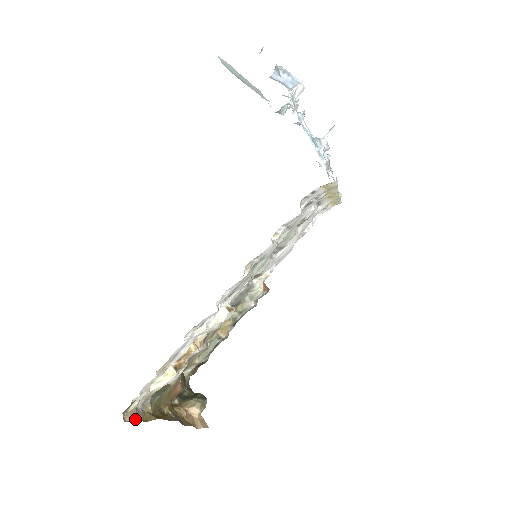
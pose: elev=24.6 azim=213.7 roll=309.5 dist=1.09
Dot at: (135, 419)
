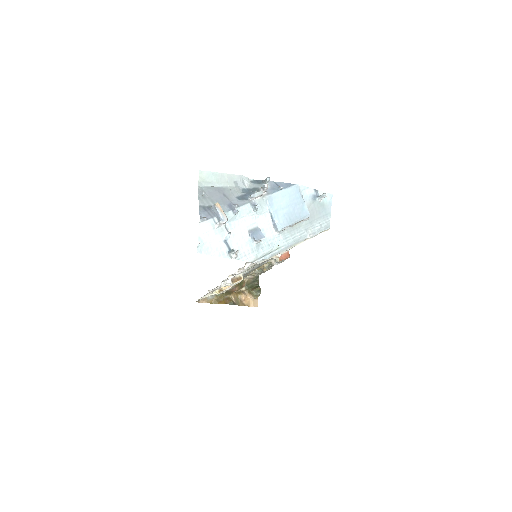
Dot at: (206, 302)
